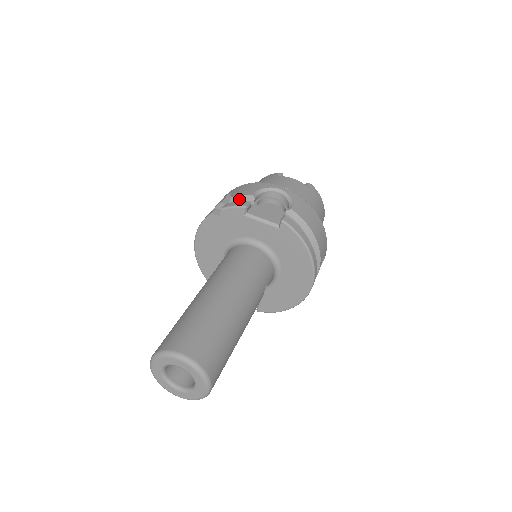
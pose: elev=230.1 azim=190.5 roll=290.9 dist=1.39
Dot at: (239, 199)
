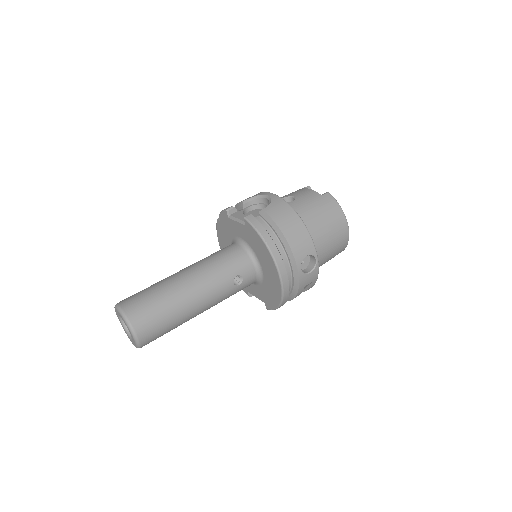
Dot at: (237, 206)
